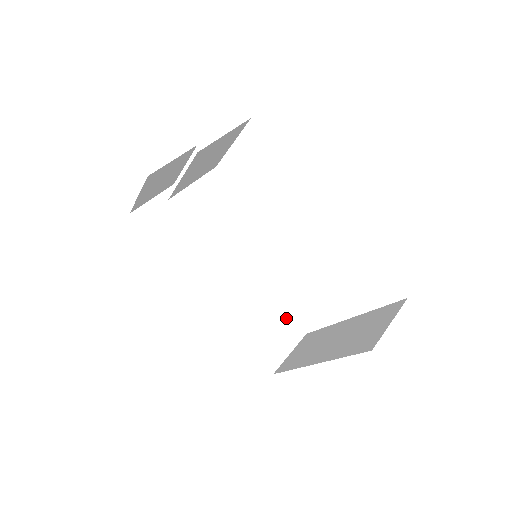
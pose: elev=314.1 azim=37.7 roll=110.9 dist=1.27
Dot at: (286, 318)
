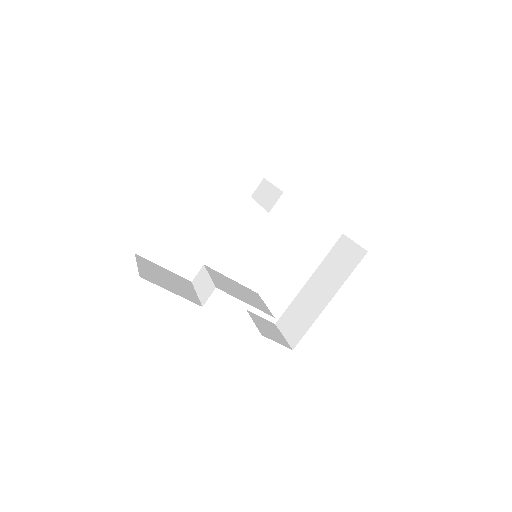
Dot at: (261, 319)
